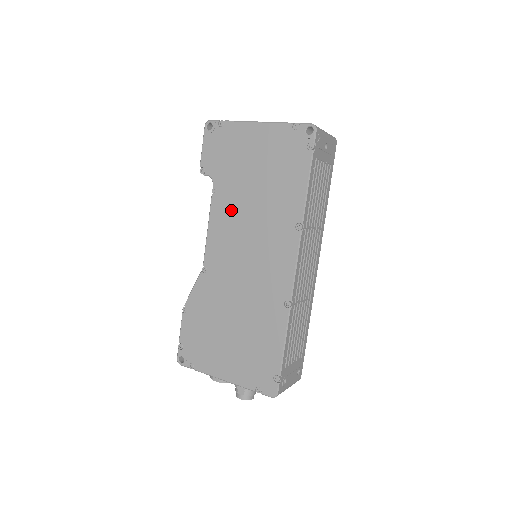
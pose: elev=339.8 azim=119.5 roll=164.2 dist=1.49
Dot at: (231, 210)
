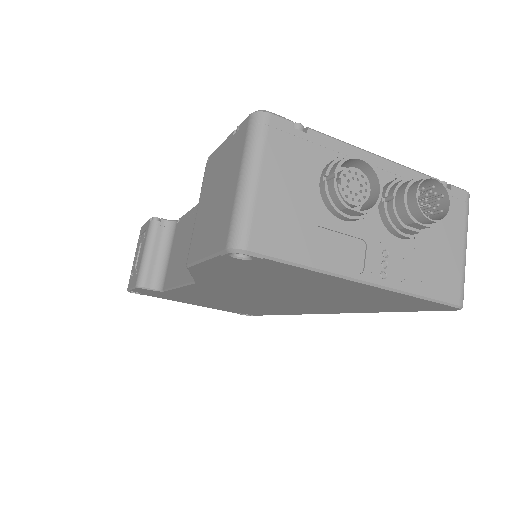
Dot at: occluded
